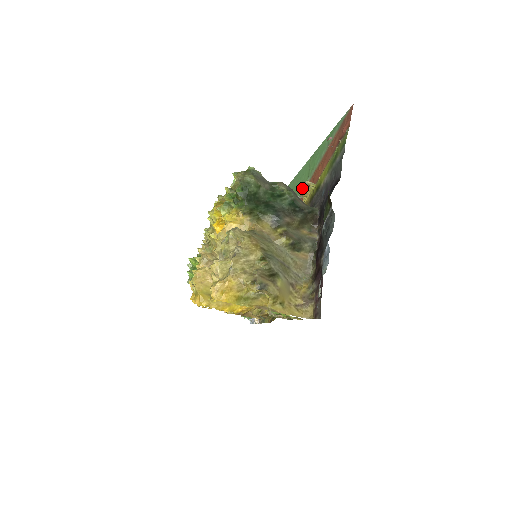
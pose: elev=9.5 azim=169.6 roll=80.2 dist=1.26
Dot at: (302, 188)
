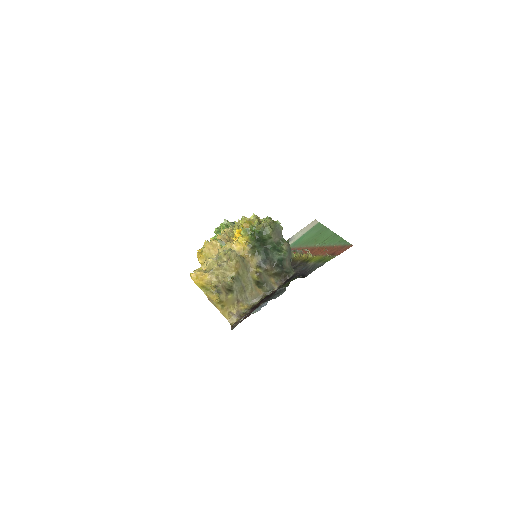
Dot at: (305, 250)
